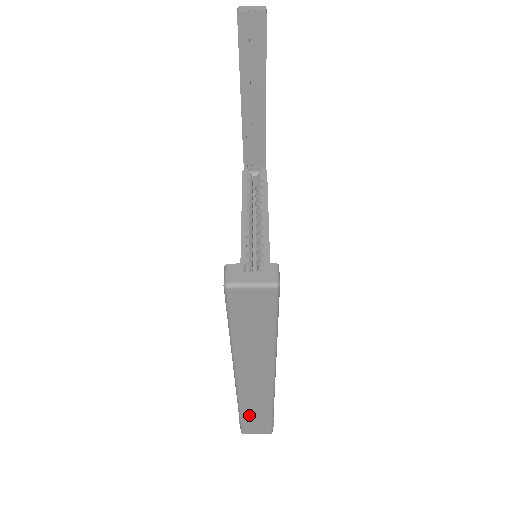
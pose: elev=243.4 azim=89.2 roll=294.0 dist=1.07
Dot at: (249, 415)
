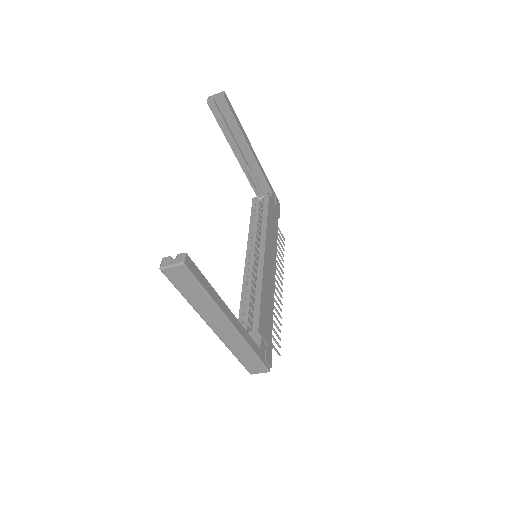
Dot at: (241, 356)
